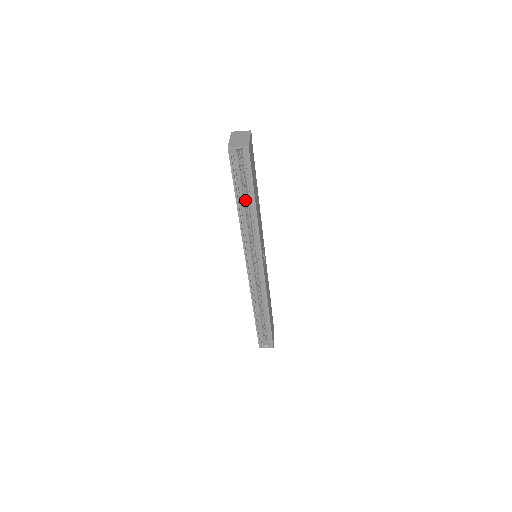
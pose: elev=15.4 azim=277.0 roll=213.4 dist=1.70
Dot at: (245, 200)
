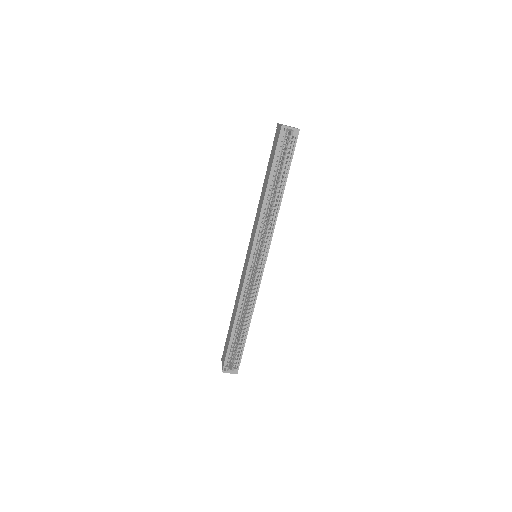
Dot at: (274, 185)
